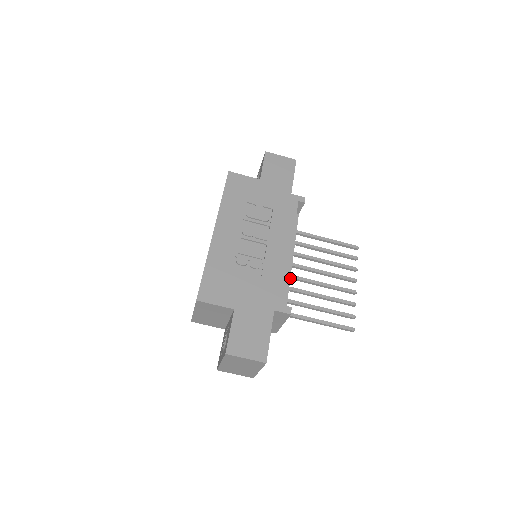
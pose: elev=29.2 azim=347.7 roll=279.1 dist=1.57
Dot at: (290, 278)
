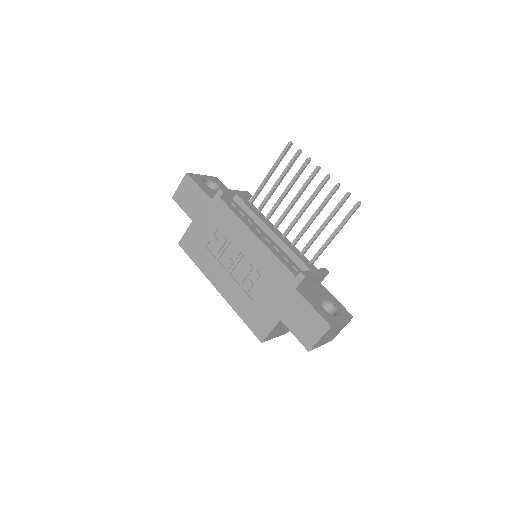
Dot at: (288, 232)
